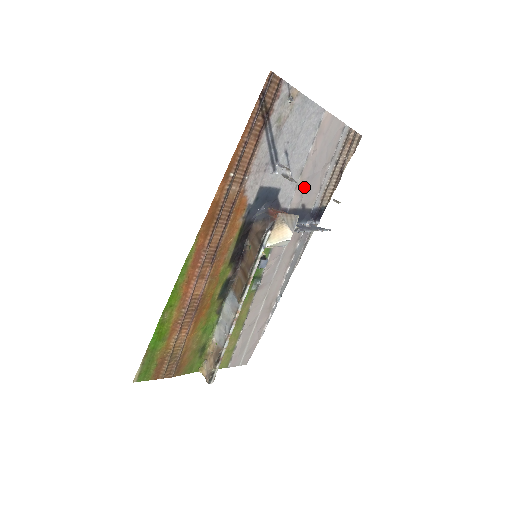
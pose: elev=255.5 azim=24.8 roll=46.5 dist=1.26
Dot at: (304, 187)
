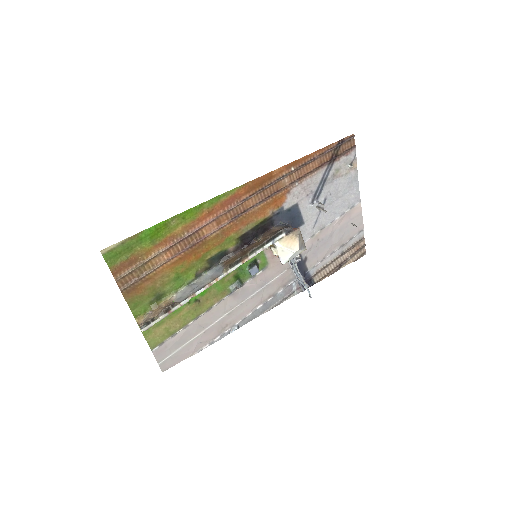
Dot at: (316, 244)
